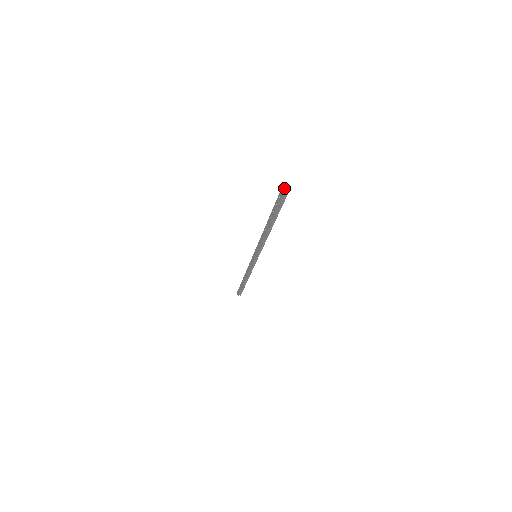
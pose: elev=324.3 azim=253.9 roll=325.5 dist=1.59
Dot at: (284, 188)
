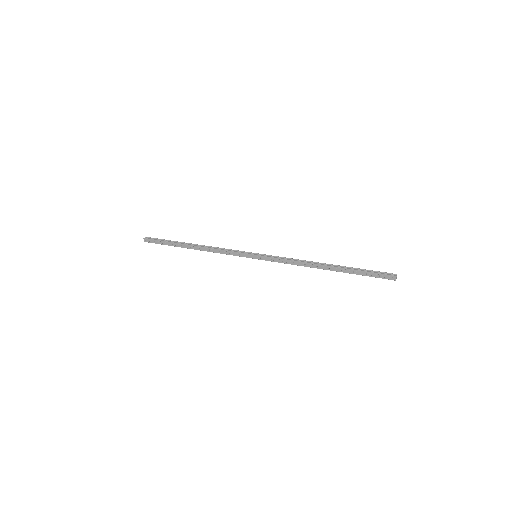
Dot at: occluded
